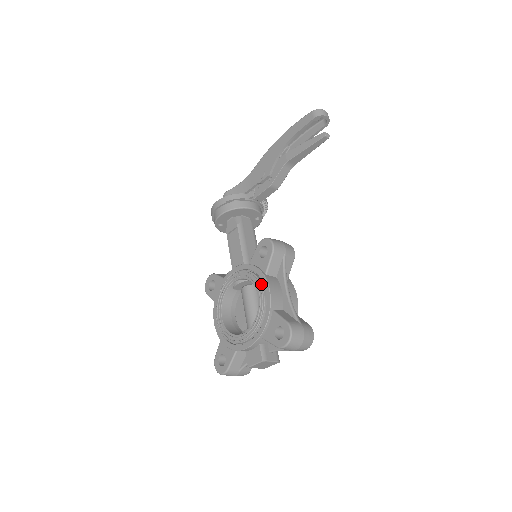
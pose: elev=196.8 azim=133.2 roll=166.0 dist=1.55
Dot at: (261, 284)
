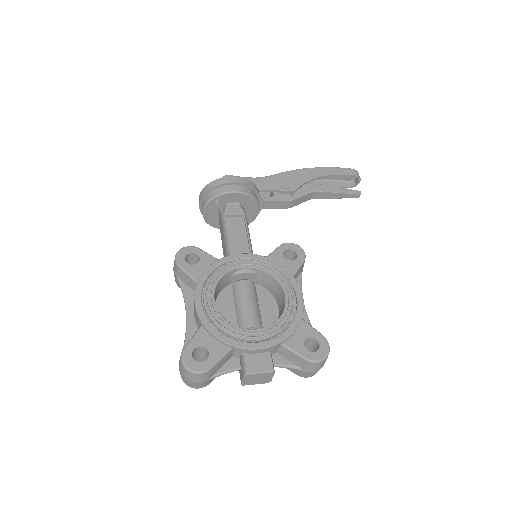
Dot at: (292, 285)
